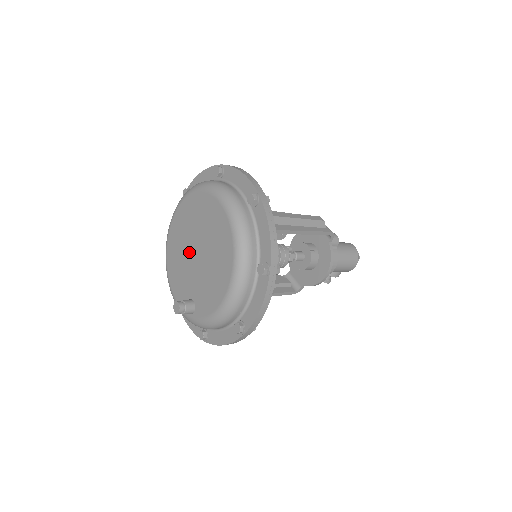
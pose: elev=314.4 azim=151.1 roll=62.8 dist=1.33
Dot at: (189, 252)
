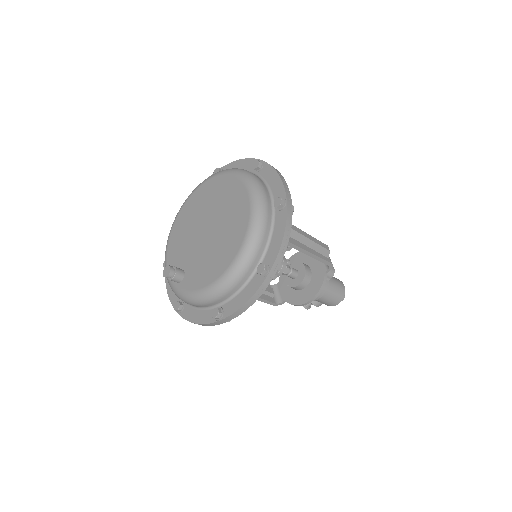
Dot at: (199, 226)
